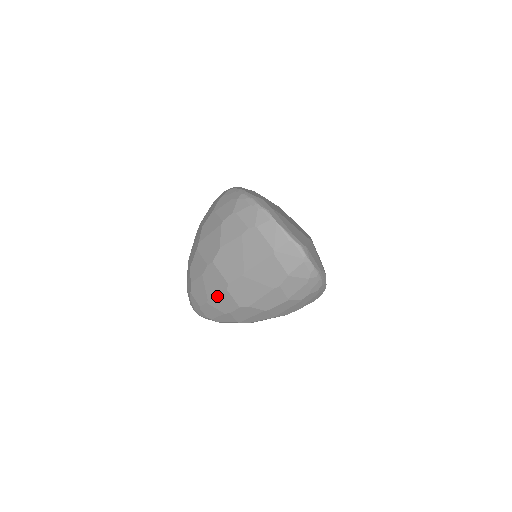
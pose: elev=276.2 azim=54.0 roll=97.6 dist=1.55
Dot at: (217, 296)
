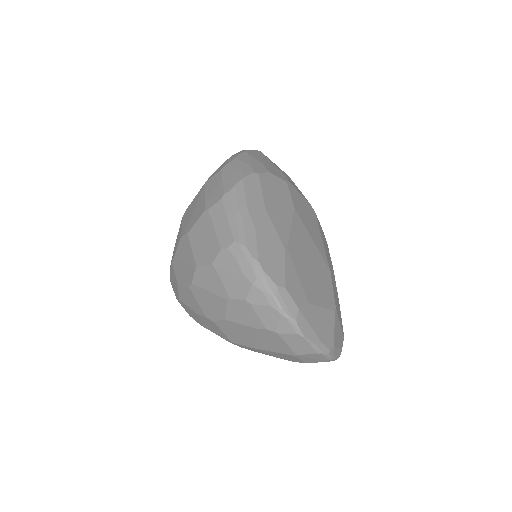
Dot at: occluded
